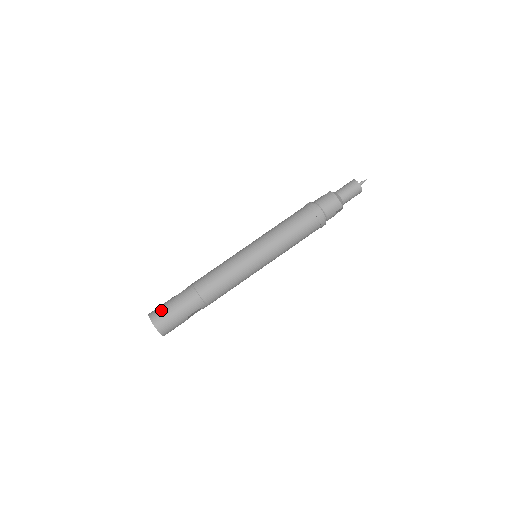
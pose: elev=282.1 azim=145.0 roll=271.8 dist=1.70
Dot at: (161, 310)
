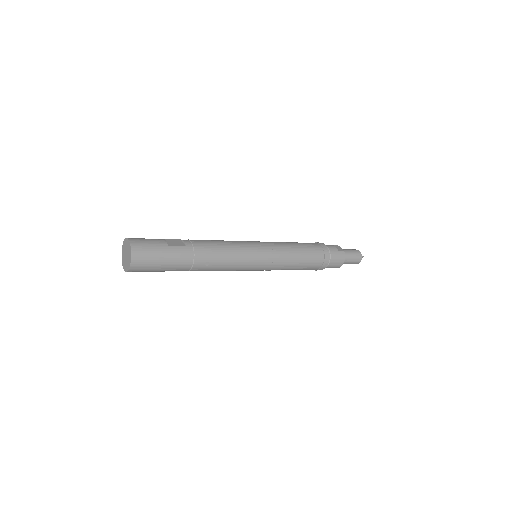
Dot at: (149, 254)
